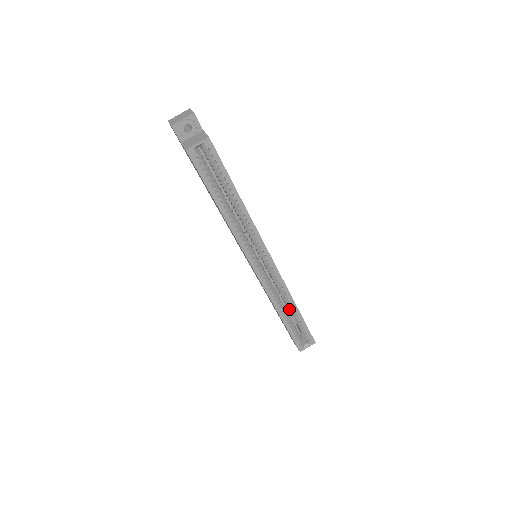
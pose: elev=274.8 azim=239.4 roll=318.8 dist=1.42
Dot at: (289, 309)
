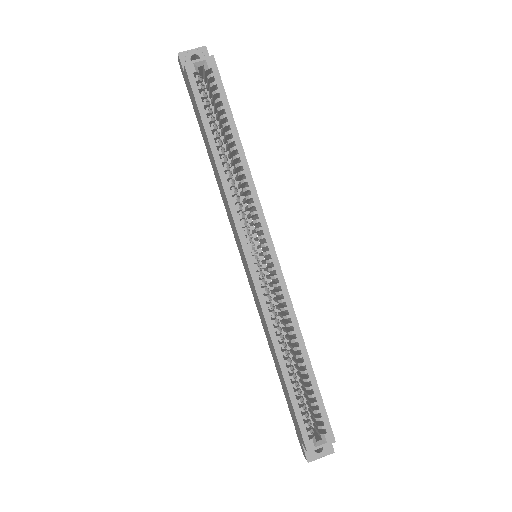
Dot at: (295, 354)
